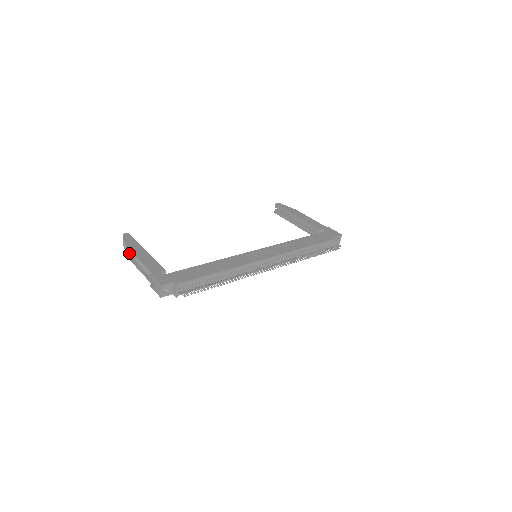
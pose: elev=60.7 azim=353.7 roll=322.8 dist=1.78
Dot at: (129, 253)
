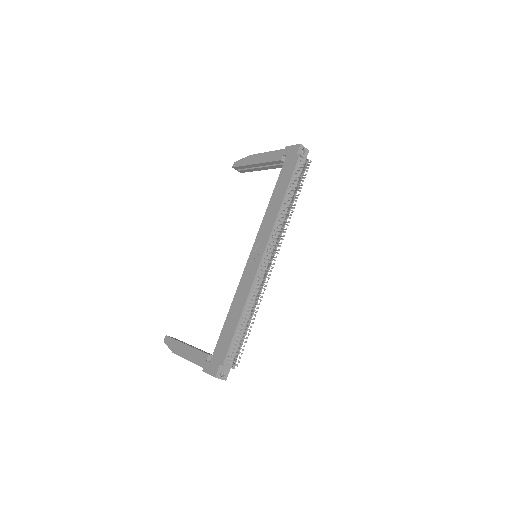
Dot at: occluded
